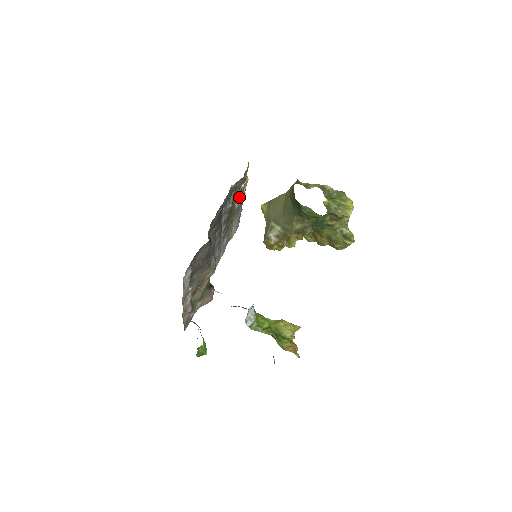
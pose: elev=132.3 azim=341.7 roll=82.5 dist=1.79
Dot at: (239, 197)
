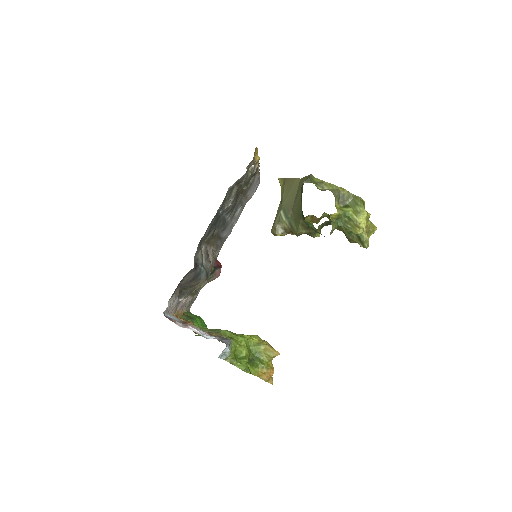
Dot at: (247, 181)
